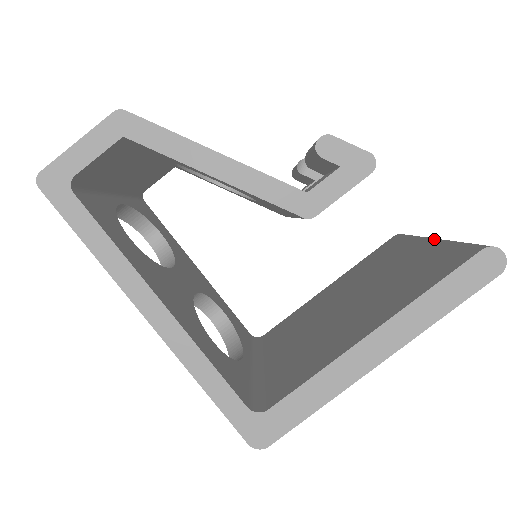
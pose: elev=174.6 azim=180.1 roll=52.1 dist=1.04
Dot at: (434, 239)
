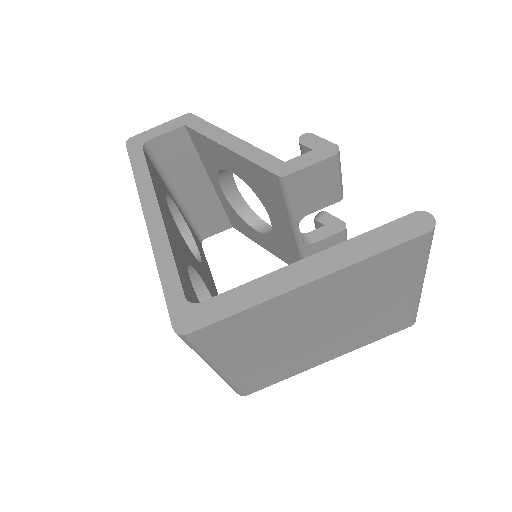
Dot at: occluded
